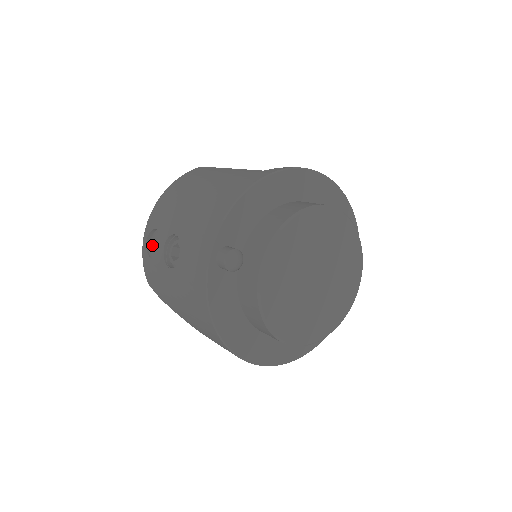
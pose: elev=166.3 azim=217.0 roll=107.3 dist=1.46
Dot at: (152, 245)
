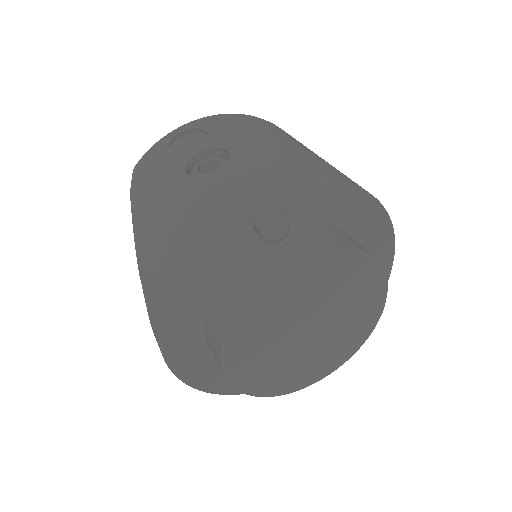
Dot at: (185, 139)
